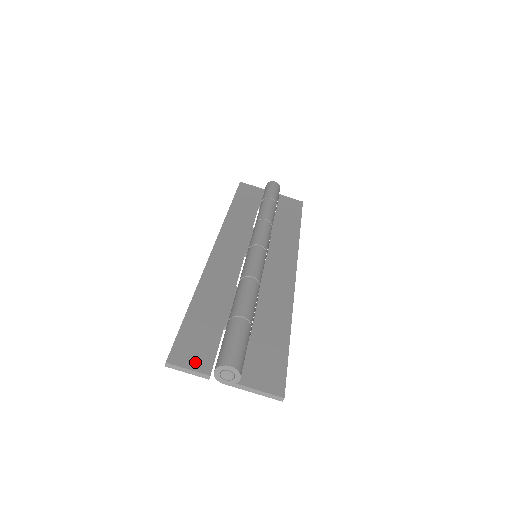
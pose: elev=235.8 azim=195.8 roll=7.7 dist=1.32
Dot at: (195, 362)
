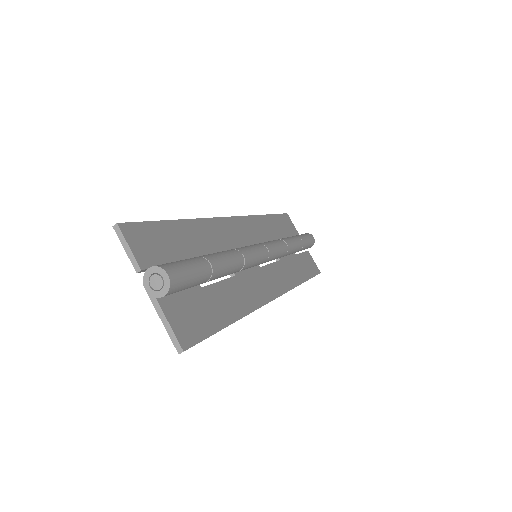
Dot at: (140, 249)
